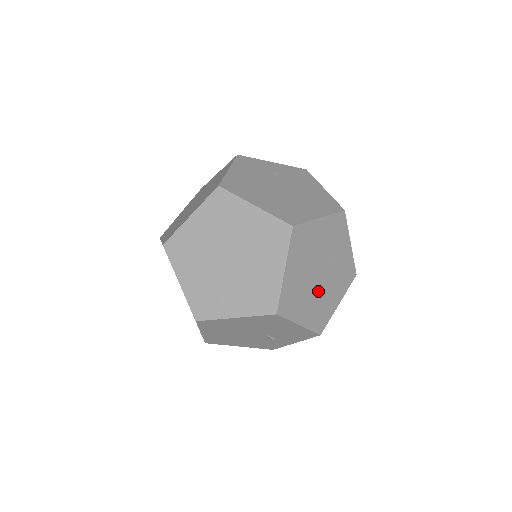
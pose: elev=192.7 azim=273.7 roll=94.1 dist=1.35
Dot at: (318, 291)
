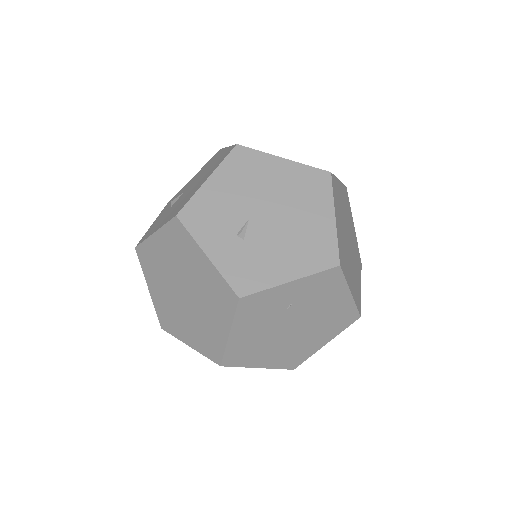
Dot at: occluded
